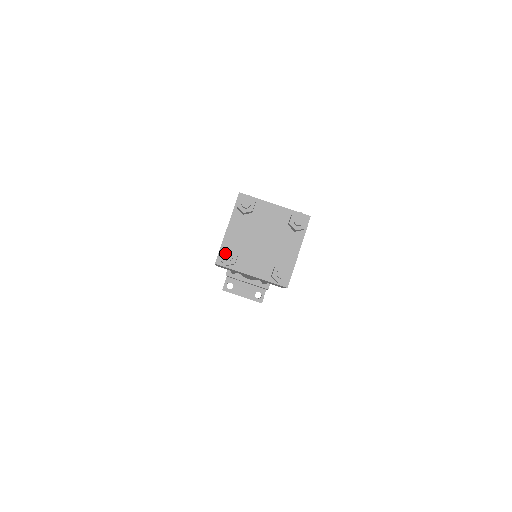
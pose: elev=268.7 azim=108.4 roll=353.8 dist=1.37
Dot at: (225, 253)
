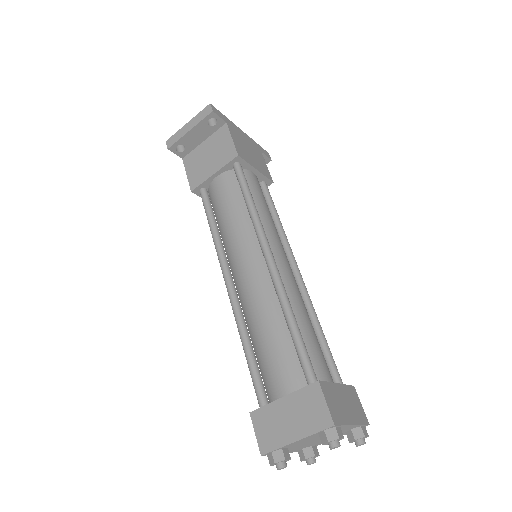
Dot at: occluded
